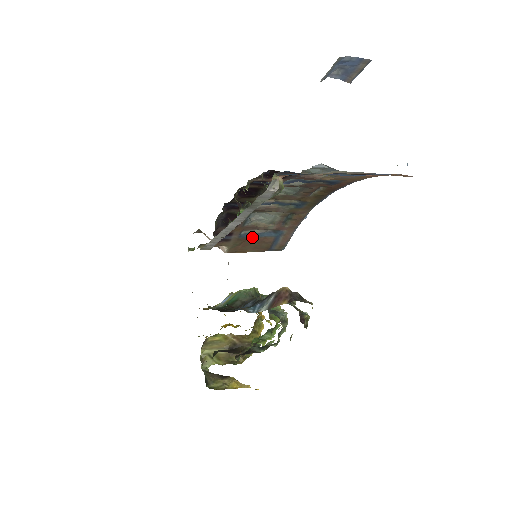
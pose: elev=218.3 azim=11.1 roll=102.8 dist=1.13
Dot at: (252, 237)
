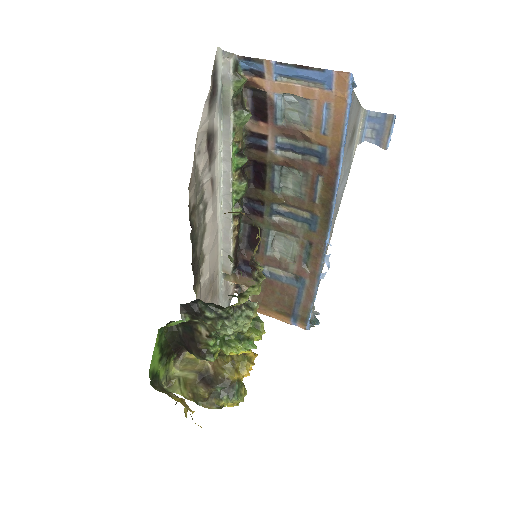
Dot at: (275, 280)
